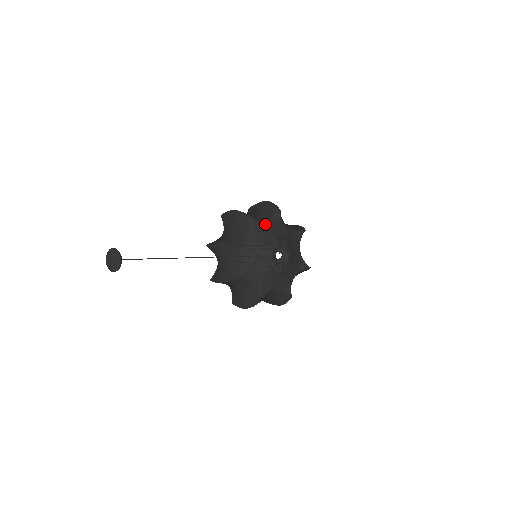
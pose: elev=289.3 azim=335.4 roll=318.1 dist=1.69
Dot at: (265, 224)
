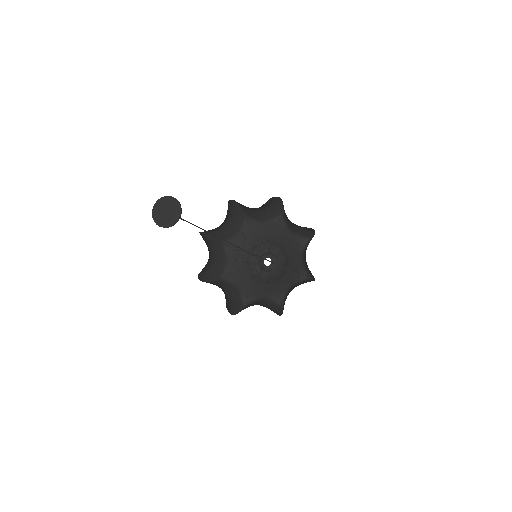
Dot at: (287, 231)
